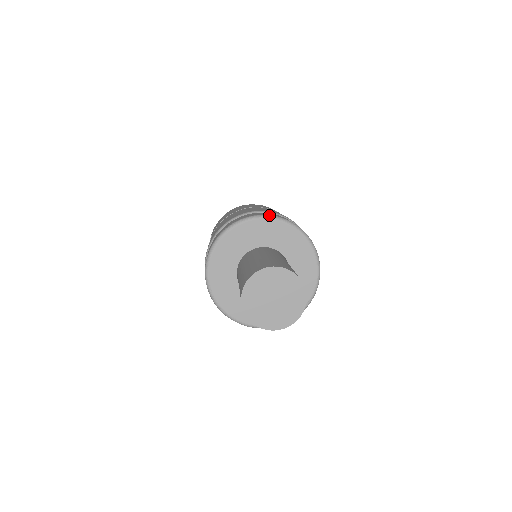
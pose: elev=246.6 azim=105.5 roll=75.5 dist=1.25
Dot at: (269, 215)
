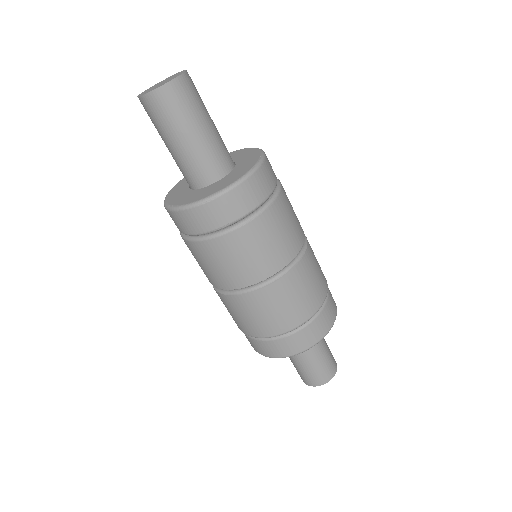
Dot at: occluded
